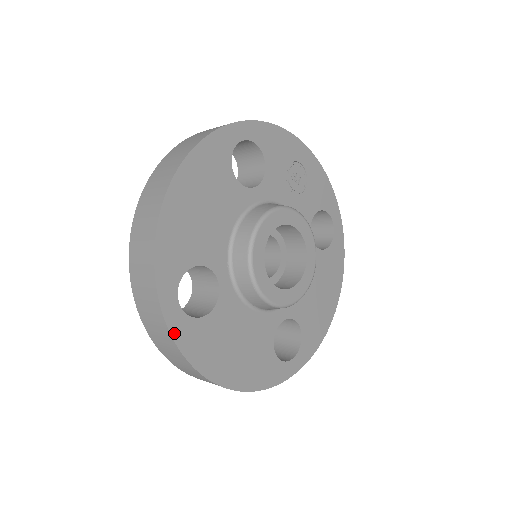
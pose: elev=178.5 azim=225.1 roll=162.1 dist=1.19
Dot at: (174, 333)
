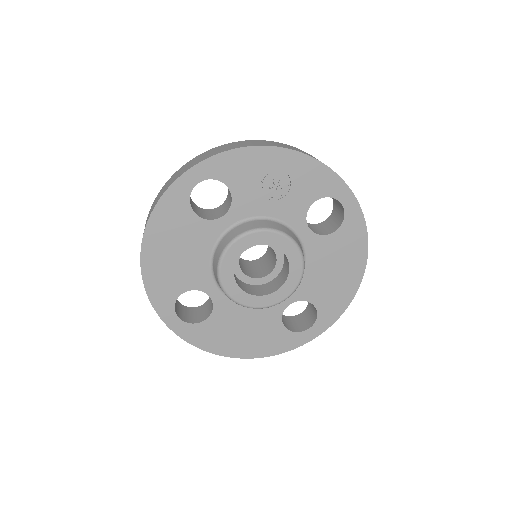
Dot at: (182, 336)
